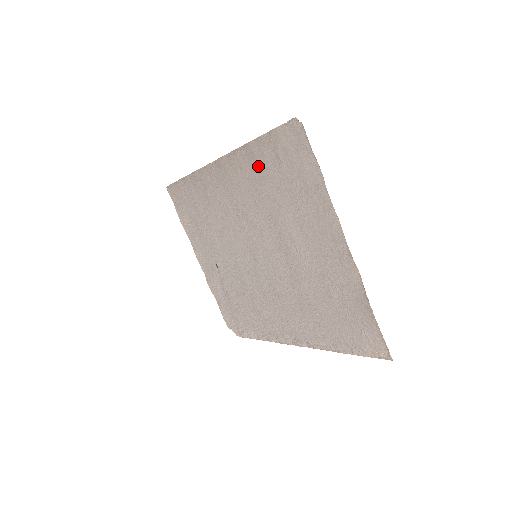
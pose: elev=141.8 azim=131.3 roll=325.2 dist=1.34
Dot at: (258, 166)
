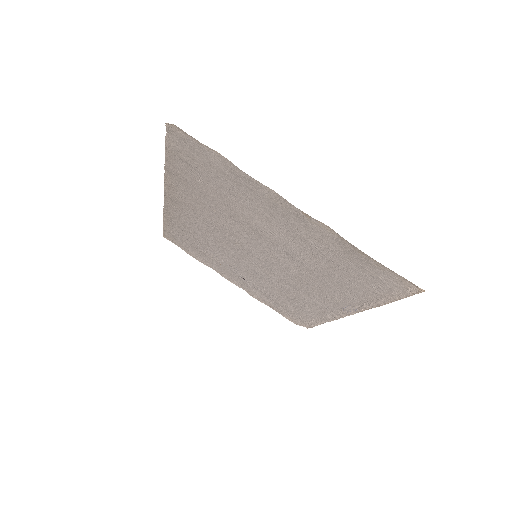
Dot at: (187, 181)
